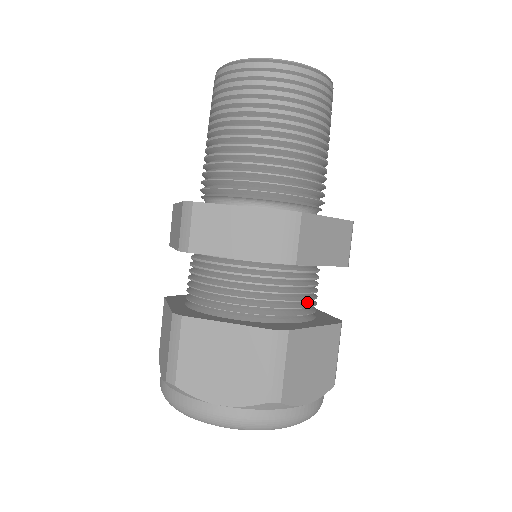
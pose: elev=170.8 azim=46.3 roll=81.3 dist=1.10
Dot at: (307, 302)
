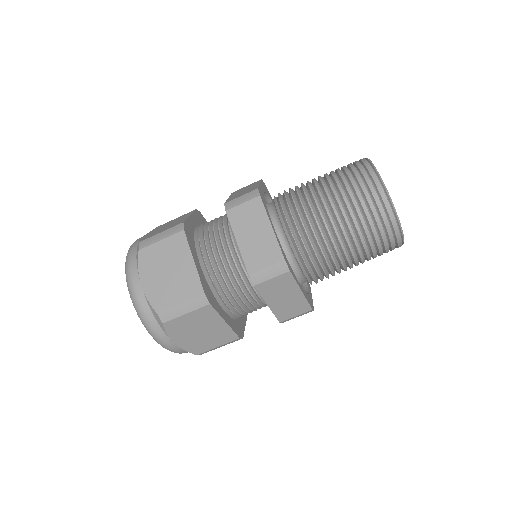
Dot at: occluded
